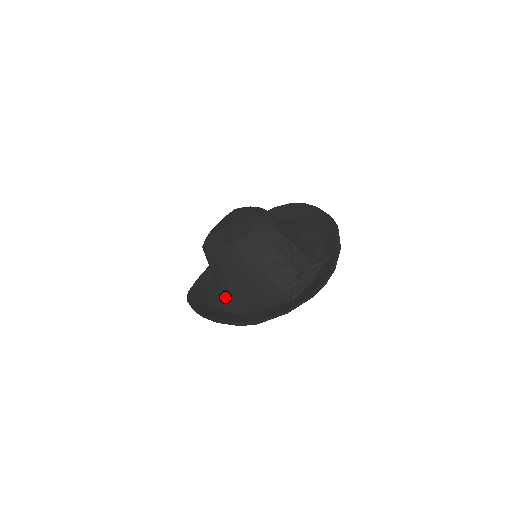
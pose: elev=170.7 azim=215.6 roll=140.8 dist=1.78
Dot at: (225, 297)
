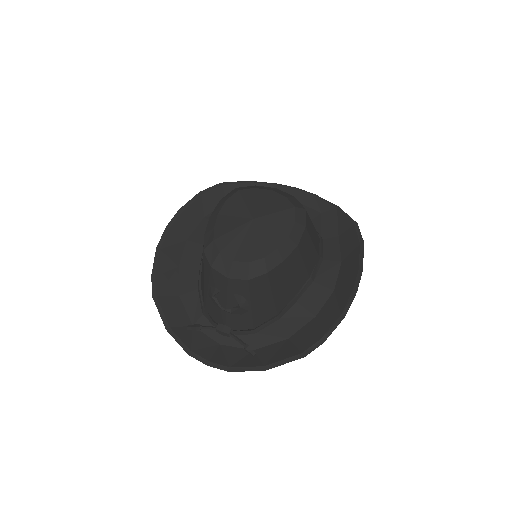
Dot at: occluded
